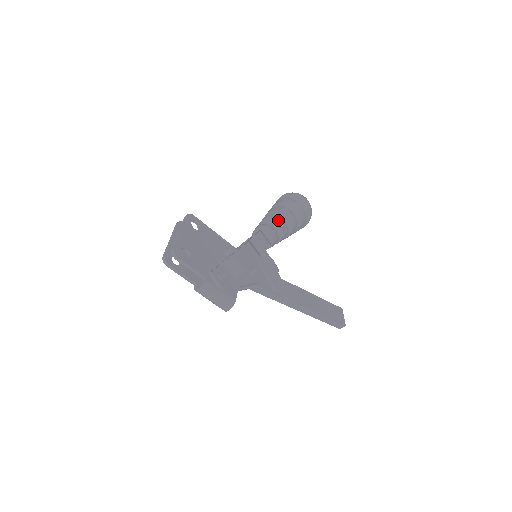
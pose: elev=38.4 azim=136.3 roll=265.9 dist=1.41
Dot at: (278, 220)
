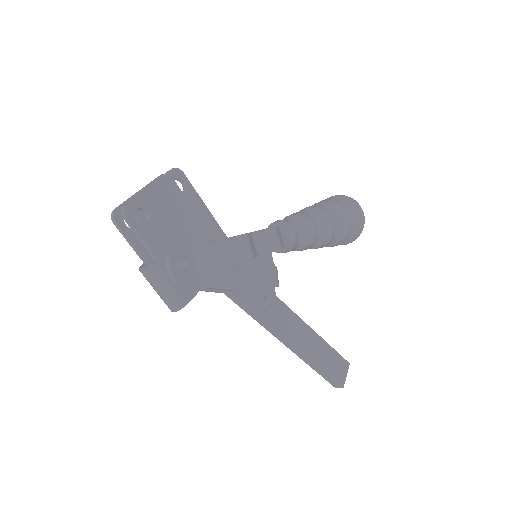
Dot at: (308, 222)
